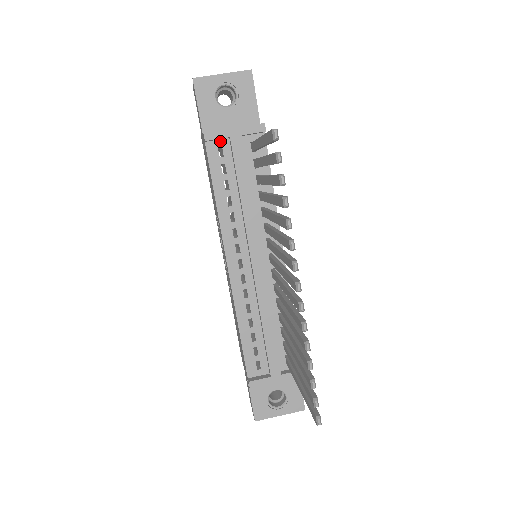
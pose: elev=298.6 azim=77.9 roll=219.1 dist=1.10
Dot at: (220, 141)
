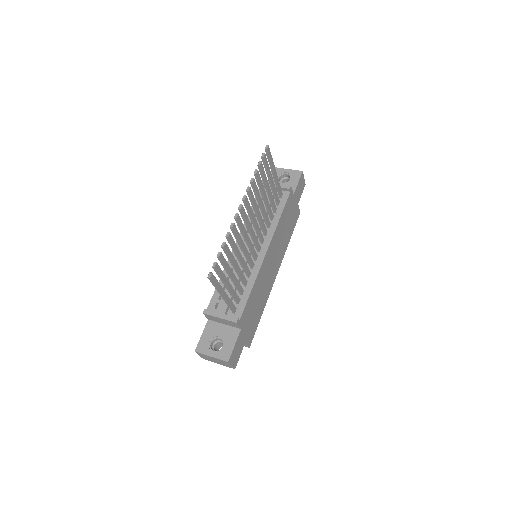
Dot at: occluded
